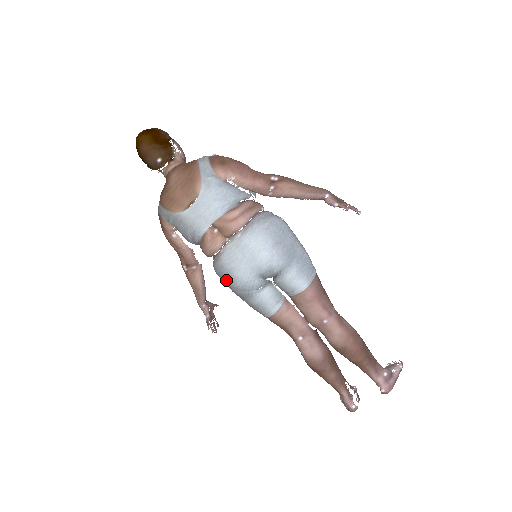
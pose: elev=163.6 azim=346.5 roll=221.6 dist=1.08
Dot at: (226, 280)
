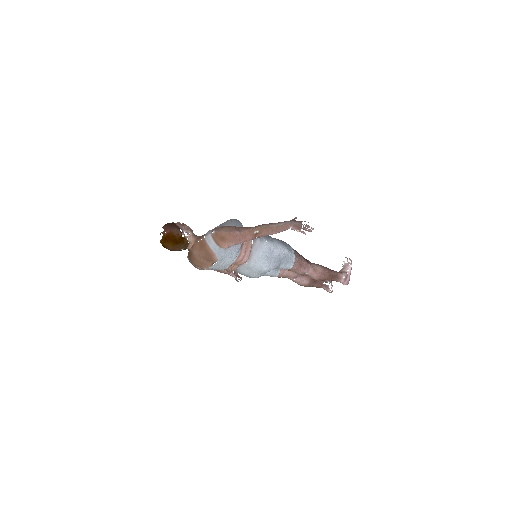
Dot at: occluded
